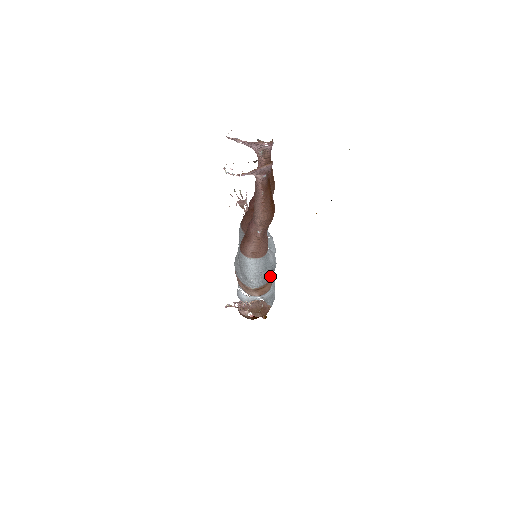
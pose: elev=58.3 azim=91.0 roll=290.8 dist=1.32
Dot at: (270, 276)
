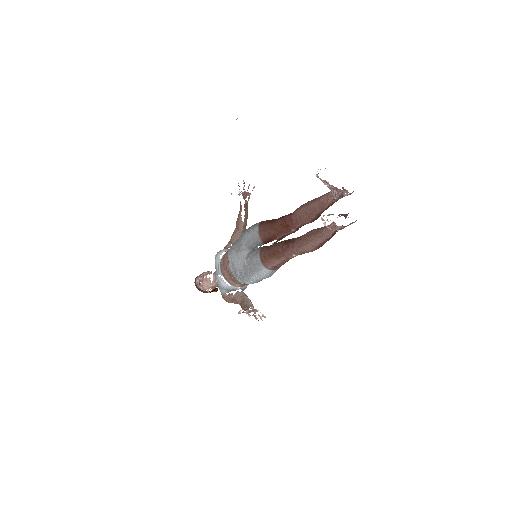
Dot at: occluded
